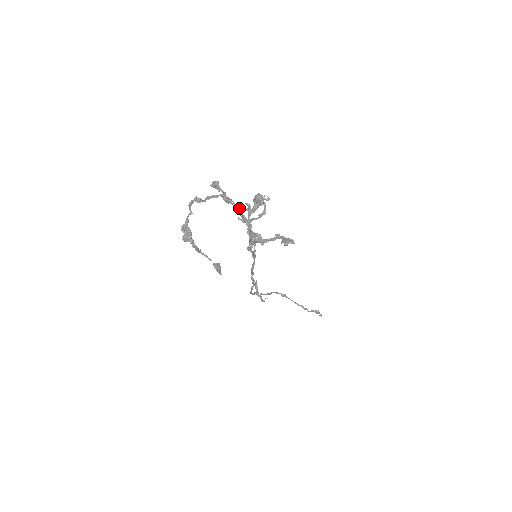
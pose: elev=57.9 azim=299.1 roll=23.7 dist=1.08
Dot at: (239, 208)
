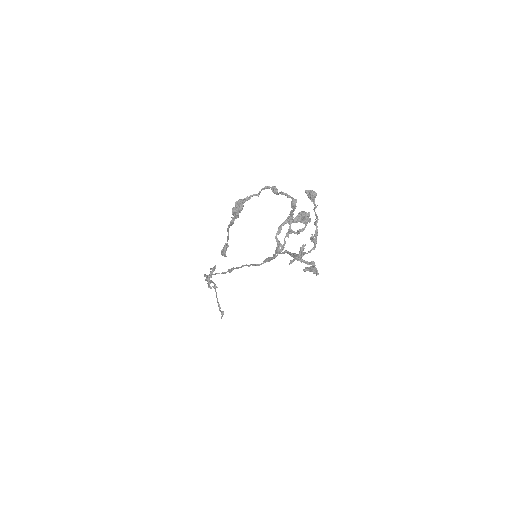
Dot at: occluded
